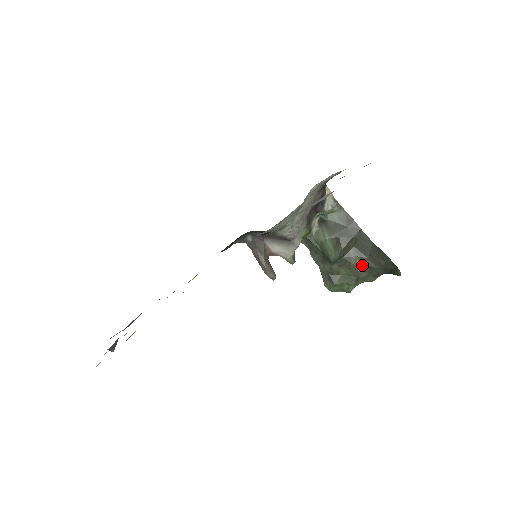
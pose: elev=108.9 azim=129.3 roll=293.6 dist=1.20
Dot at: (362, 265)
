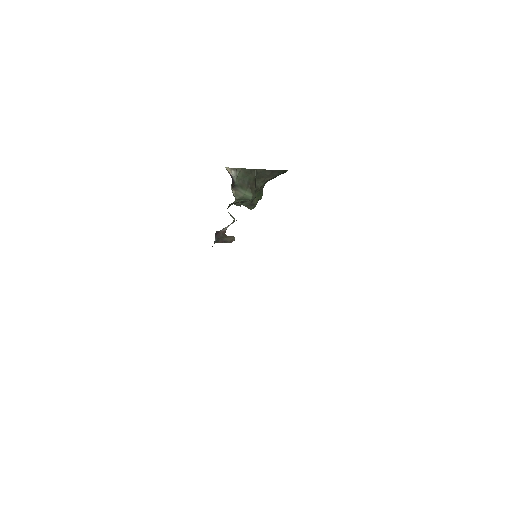
Dot at: (264, 183)
